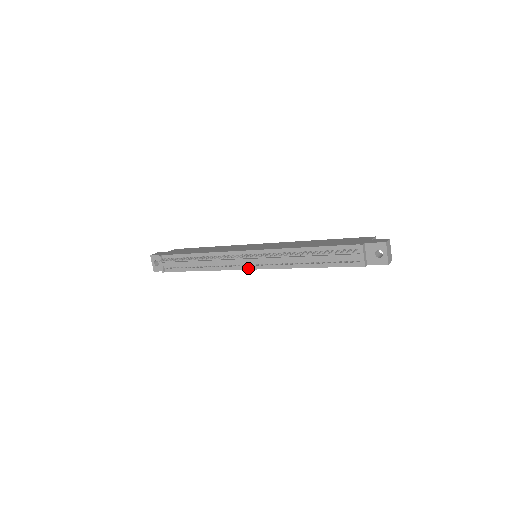
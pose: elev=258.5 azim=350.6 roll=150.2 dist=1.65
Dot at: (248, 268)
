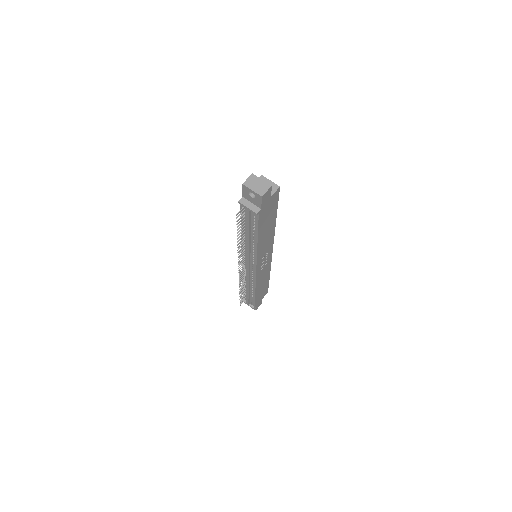
Dot at: (255, 271)
